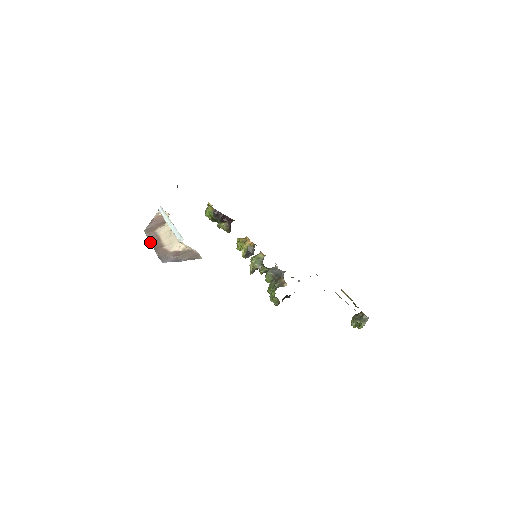
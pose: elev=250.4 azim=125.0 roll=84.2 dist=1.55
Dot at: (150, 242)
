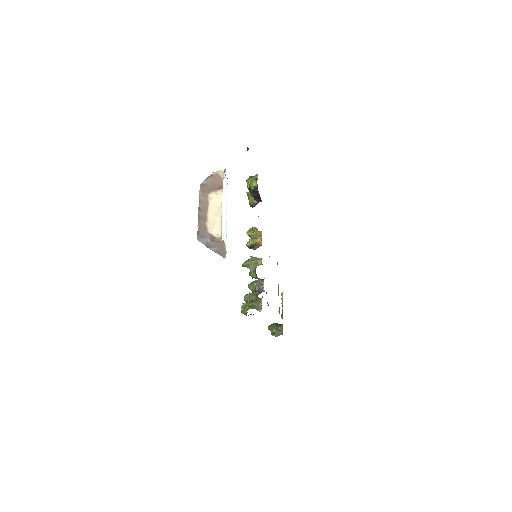
Dot at: (199, 205)
